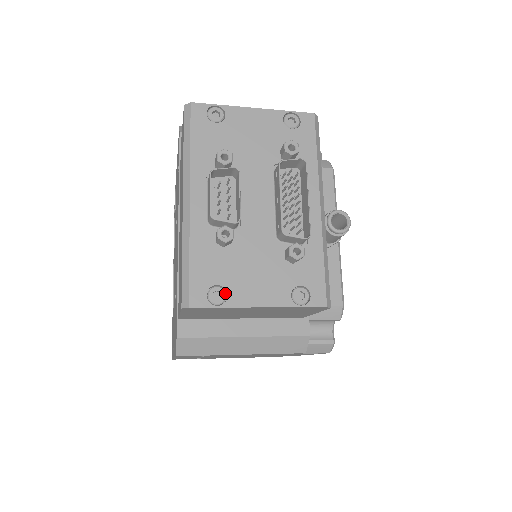
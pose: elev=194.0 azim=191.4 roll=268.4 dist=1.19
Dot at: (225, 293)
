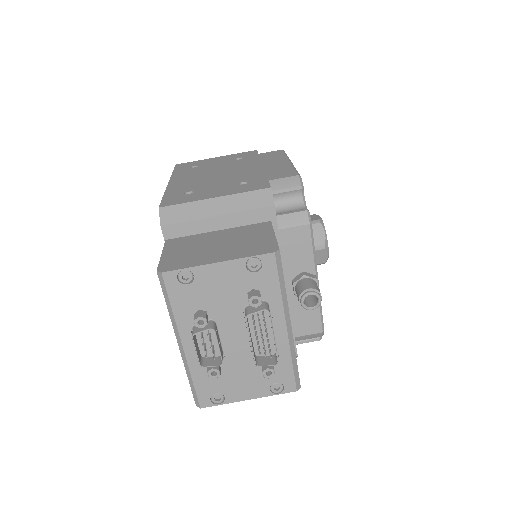
Dot at: (223, 397)
